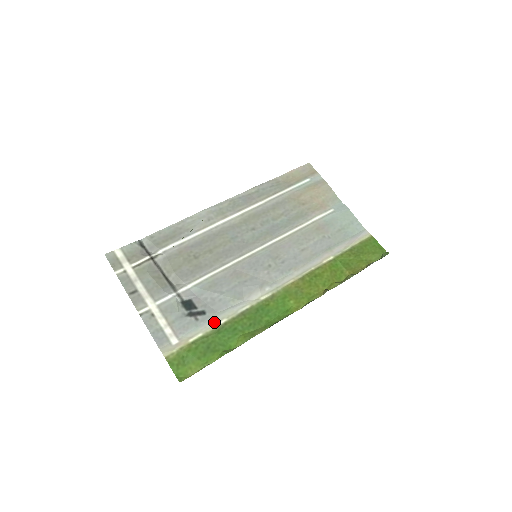
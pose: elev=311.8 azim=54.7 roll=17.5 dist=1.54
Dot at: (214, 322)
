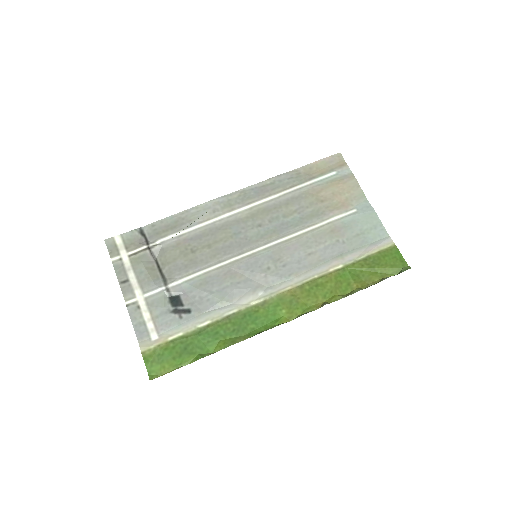
Dot at: (197, 322)
